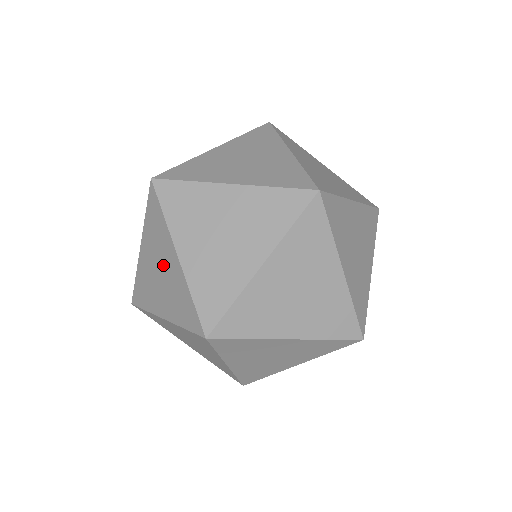
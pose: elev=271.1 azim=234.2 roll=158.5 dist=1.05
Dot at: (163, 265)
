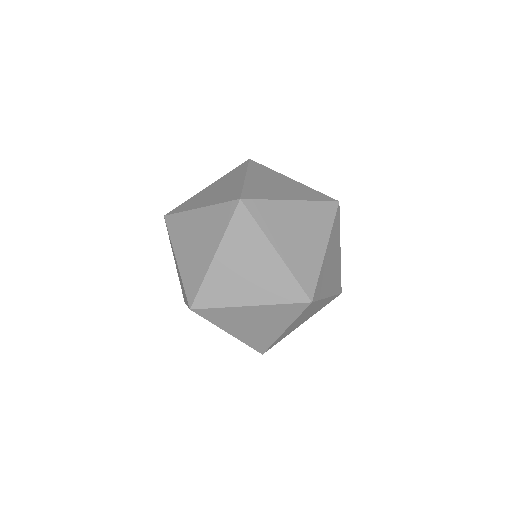
Dot at: (202, 243)
